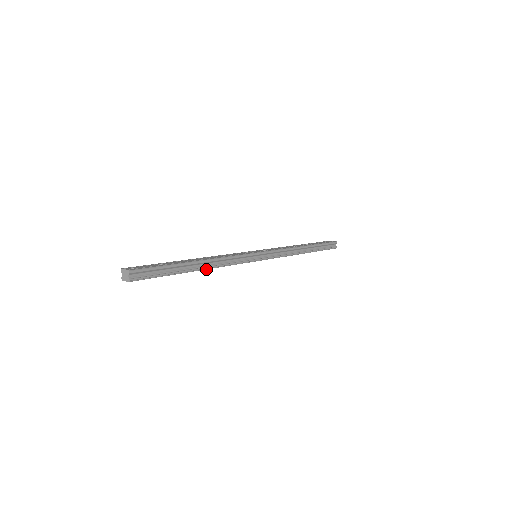
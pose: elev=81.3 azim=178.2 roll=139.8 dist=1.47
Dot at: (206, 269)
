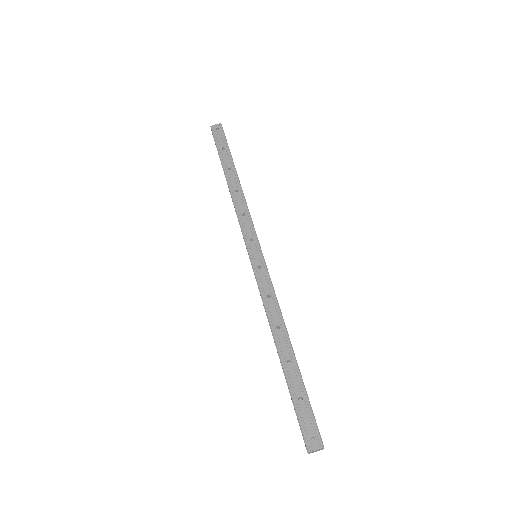
Dot at: occluded
